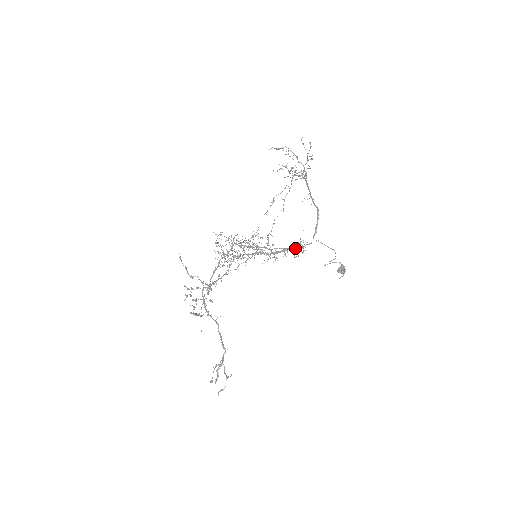
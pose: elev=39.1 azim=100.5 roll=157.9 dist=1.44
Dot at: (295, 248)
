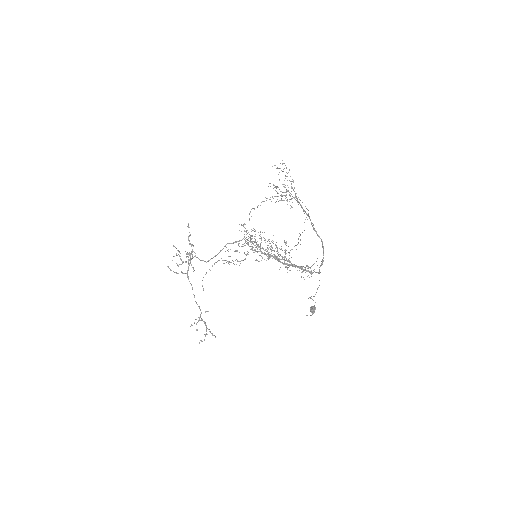
Dot at: (304, 269)
